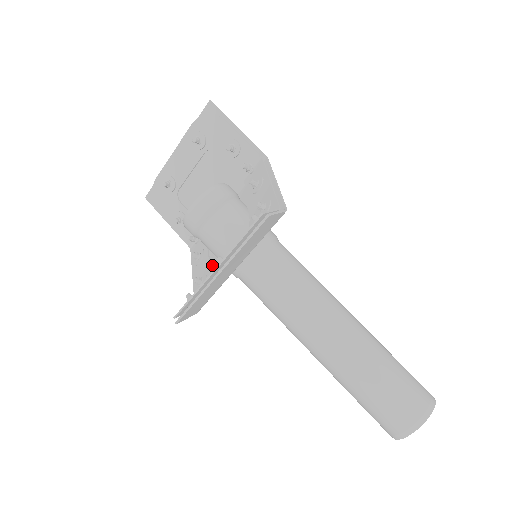
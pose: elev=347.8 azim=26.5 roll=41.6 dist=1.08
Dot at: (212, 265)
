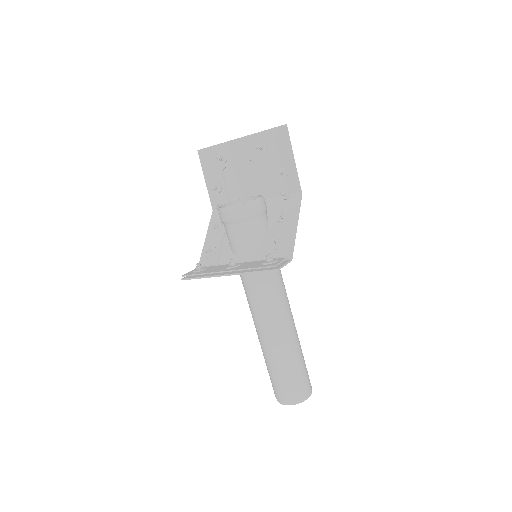
Dot at: (223, 244)
